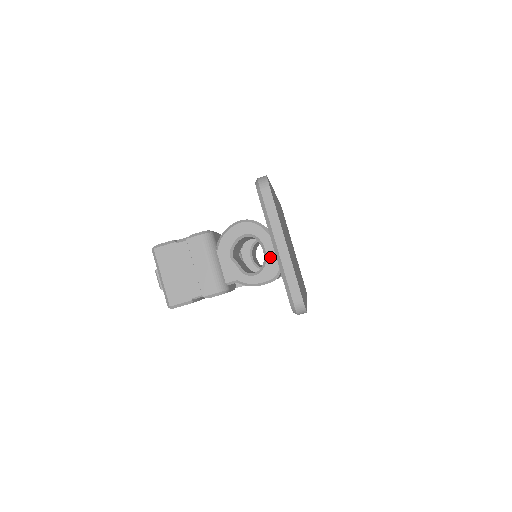
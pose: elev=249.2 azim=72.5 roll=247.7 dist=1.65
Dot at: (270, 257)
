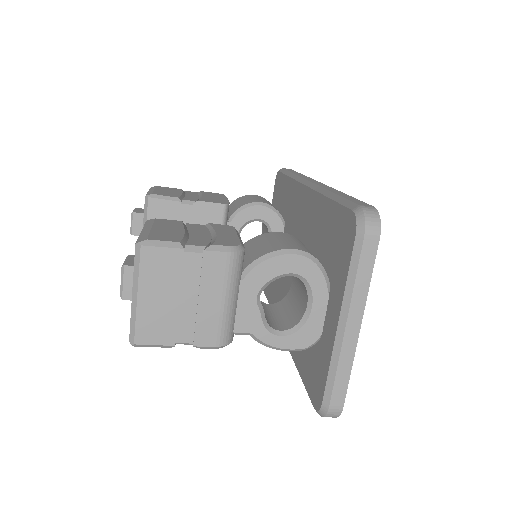
Dot at: (314, 319)
